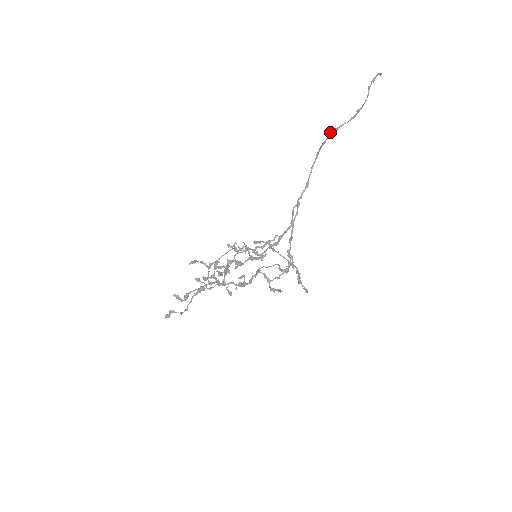
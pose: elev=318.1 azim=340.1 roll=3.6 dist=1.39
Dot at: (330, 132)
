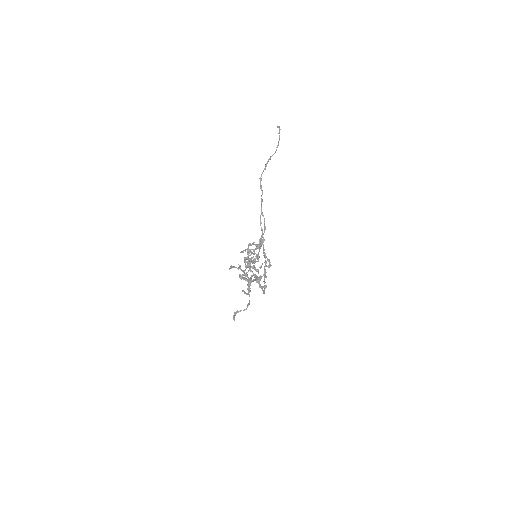
Dot at: (267, 161)
